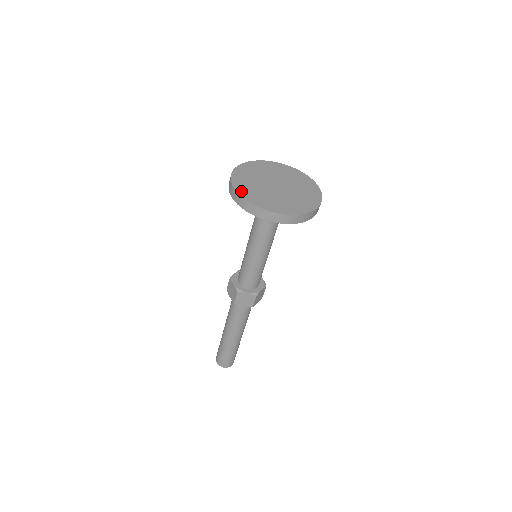
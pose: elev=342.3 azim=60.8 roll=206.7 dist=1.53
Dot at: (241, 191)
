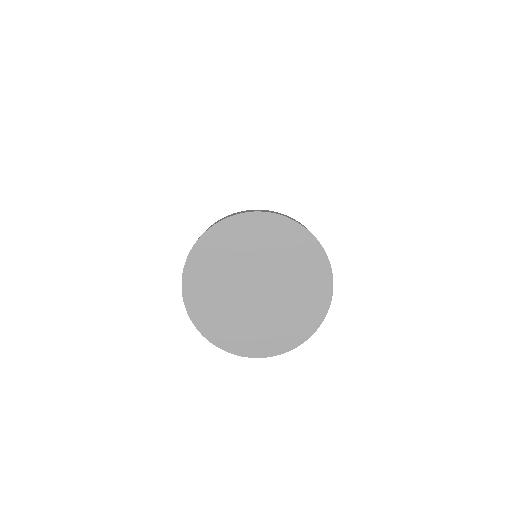
Dot at: (190, 294)
